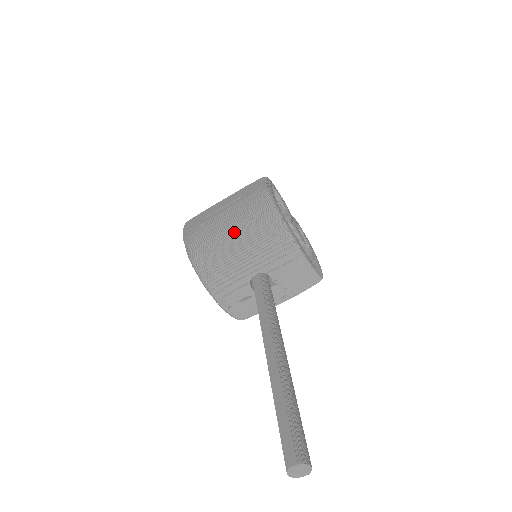
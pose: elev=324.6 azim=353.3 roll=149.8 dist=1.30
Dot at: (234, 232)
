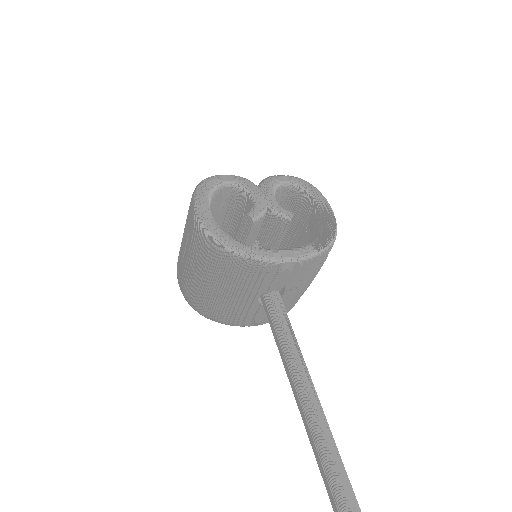
Dot at: (207, 281)
